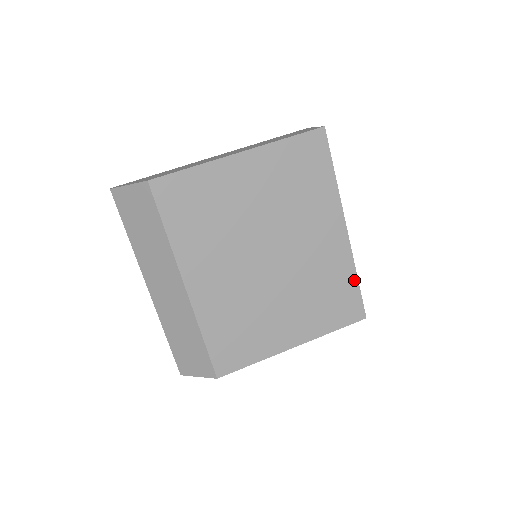
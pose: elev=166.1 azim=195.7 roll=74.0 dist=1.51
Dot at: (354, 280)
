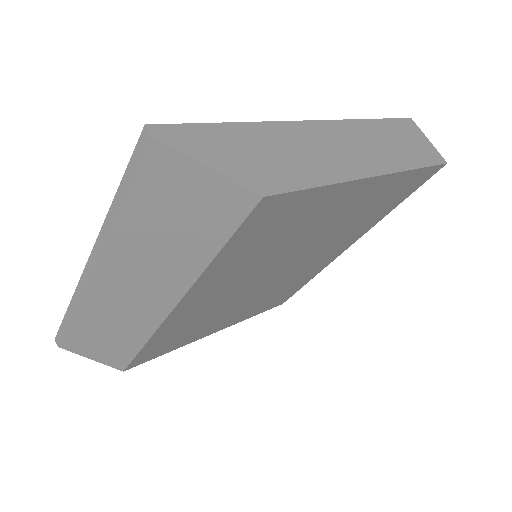
Dot at: (307, 282)
